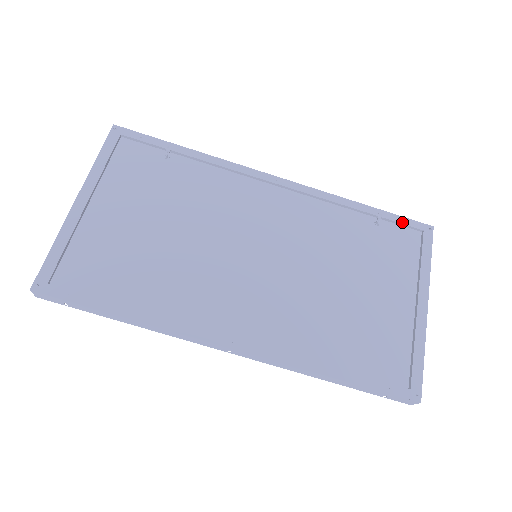
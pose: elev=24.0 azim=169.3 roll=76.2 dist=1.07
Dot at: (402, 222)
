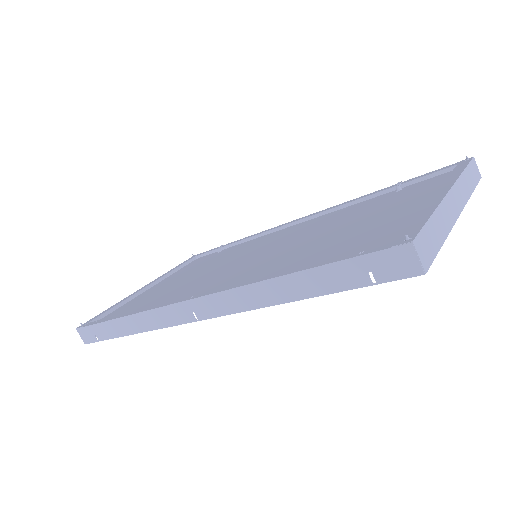
Dot at: (429, 174)
